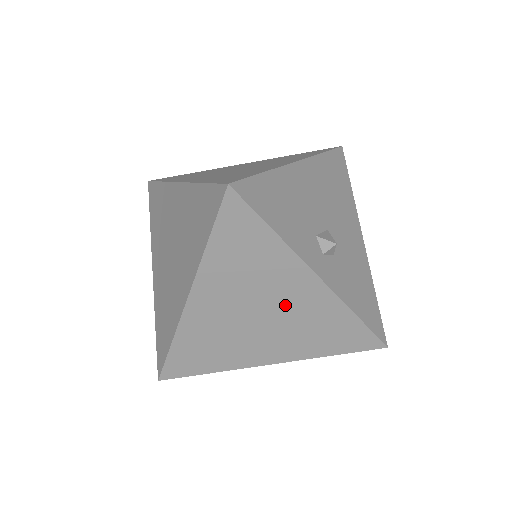
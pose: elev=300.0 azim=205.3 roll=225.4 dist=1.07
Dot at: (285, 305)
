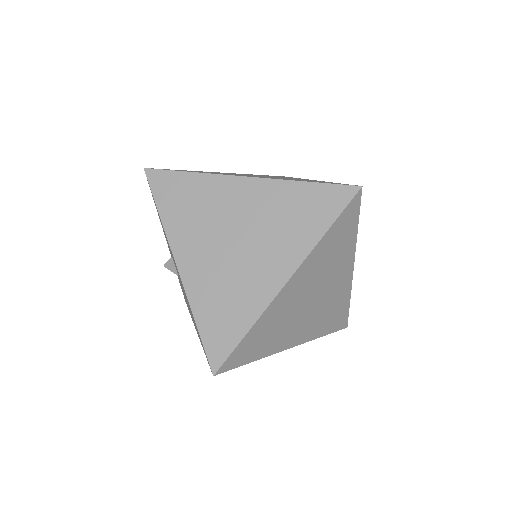
Dot at: (328, 291)
